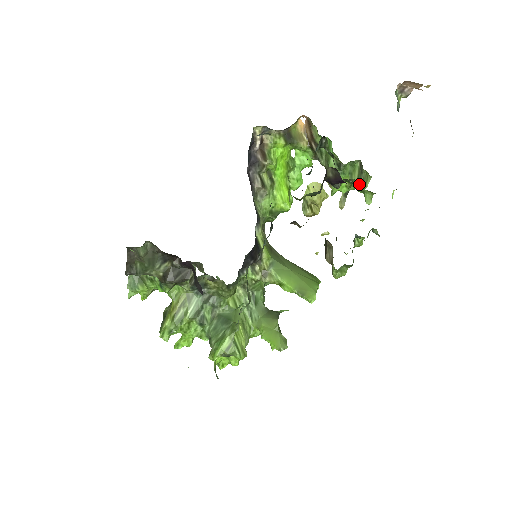
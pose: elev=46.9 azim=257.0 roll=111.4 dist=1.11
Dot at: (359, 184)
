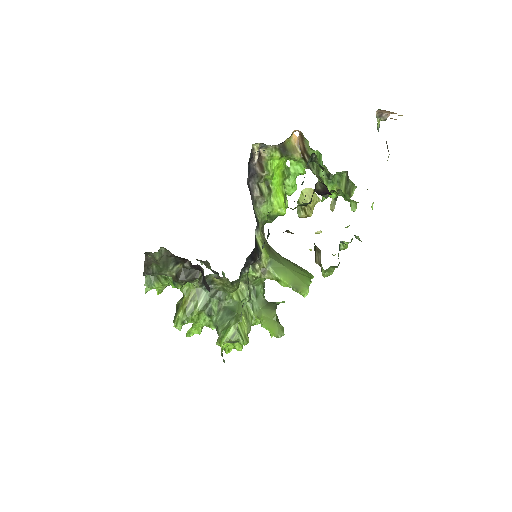
Dot at: (345, 194)
